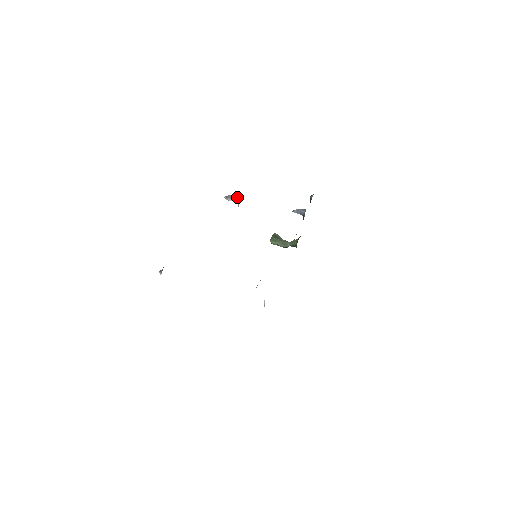
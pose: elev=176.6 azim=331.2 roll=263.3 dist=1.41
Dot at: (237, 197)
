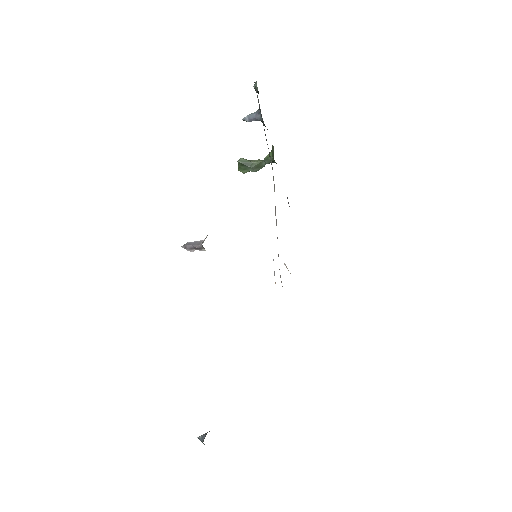
Dot at: (200, 246)
